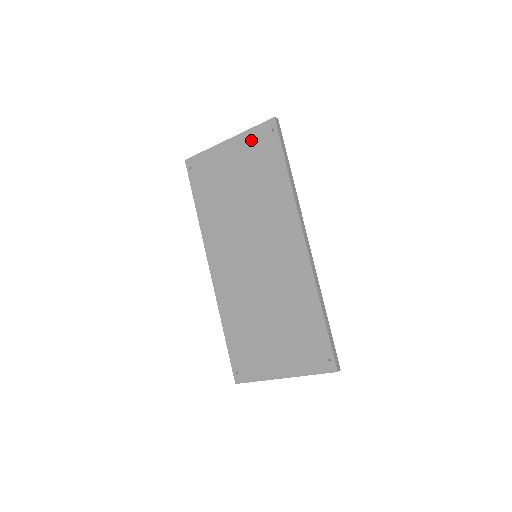
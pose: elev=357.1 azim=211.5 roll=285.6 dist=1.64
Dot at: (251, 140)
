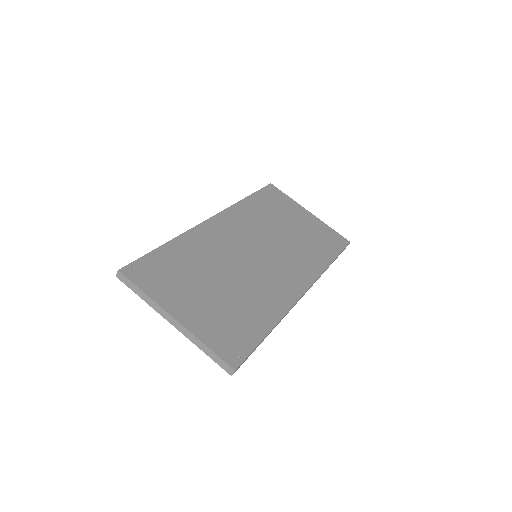
Dot at: (325, 229)
